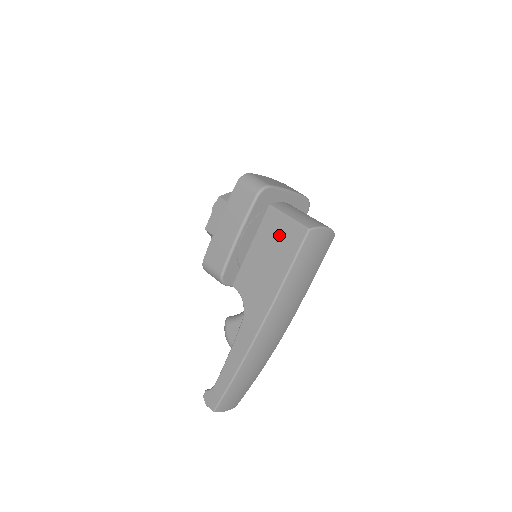
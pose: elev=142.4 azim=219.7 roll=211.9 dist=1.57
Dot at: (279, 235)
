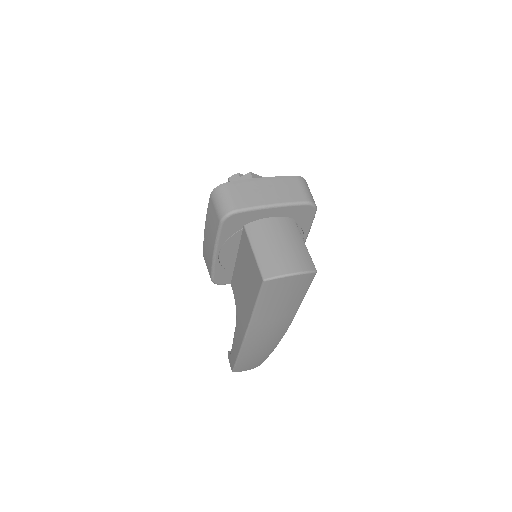
Dot at: (249, 266)
